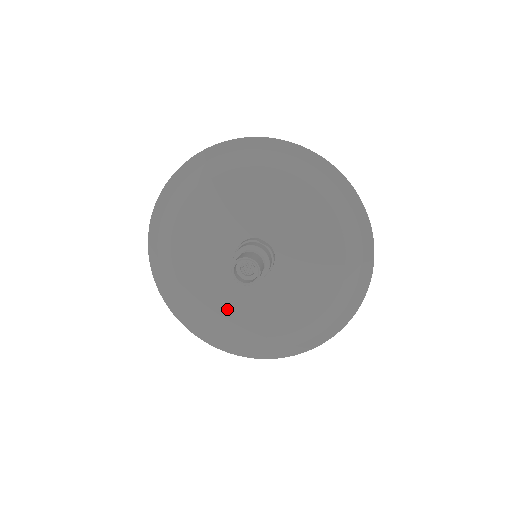
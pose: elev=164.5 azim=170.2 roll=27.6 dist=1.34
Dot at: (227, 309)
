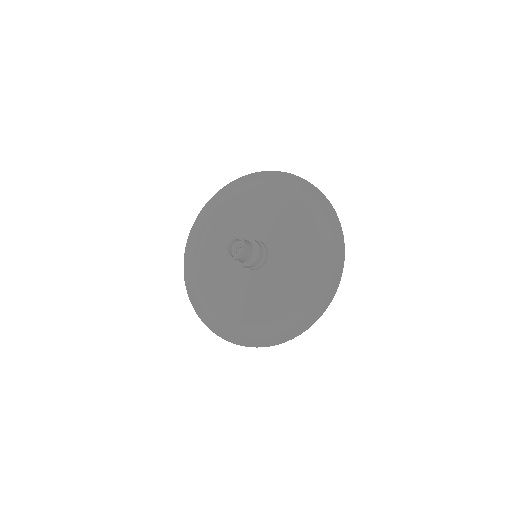
Dot at: (241, 305)
